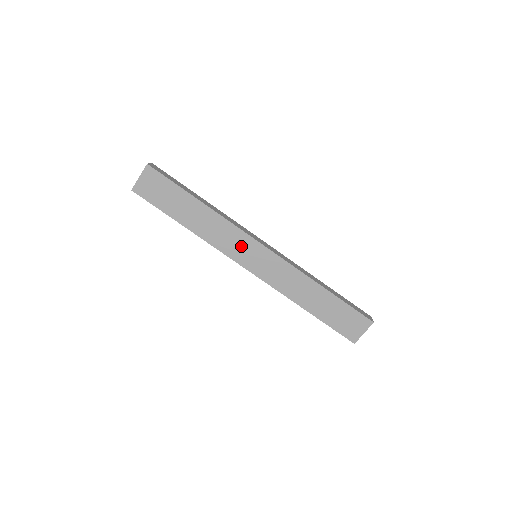
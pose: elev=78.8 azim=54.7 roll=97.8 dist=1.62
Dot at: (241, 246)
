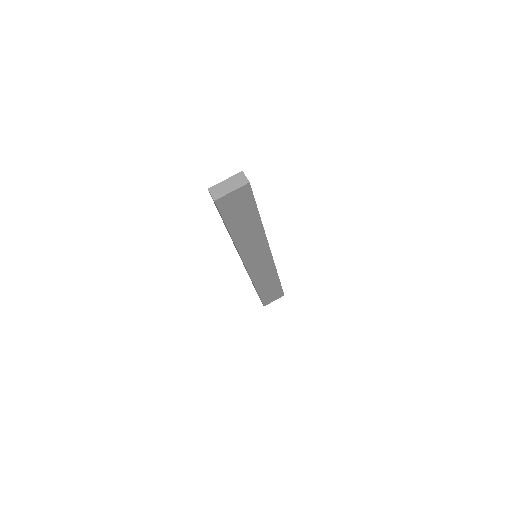
Dot at: (257, 253)
